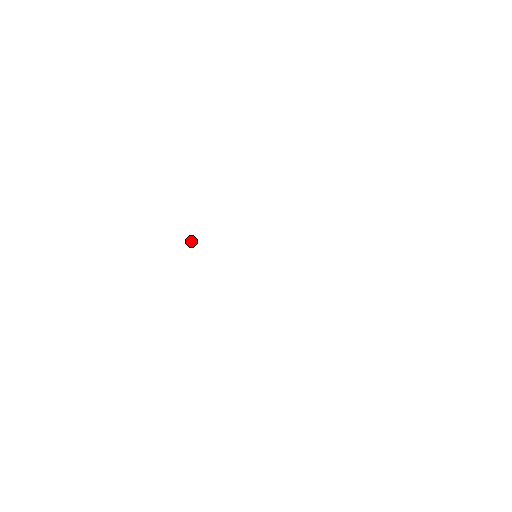
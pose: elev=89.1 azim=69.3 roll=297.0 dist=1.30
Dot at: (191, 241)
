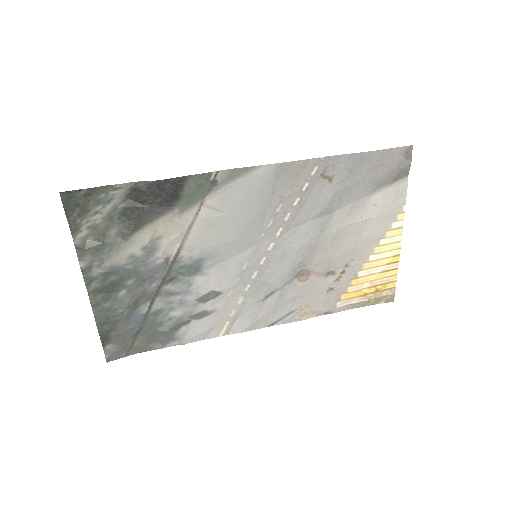
Dot at: (183, 246)
